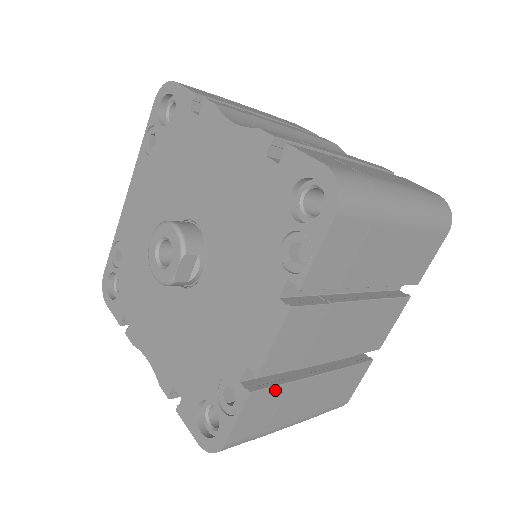
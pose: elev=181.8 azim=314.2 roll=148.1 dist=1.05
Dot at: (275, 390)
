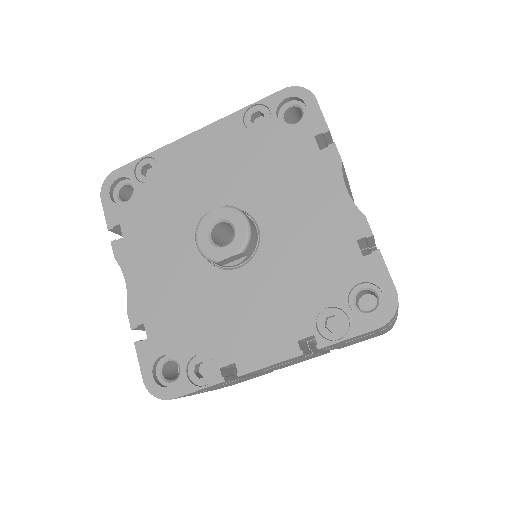
Dot at: occluded
